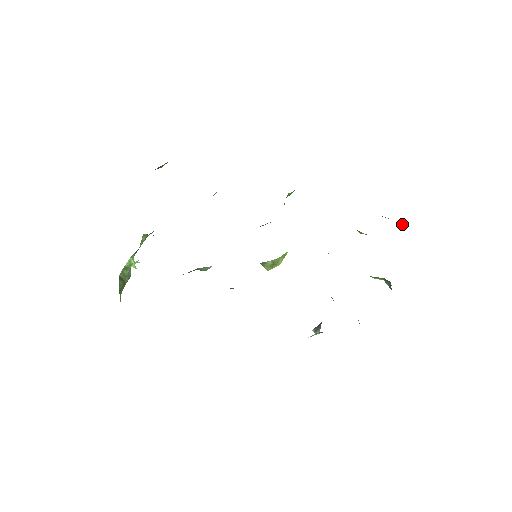
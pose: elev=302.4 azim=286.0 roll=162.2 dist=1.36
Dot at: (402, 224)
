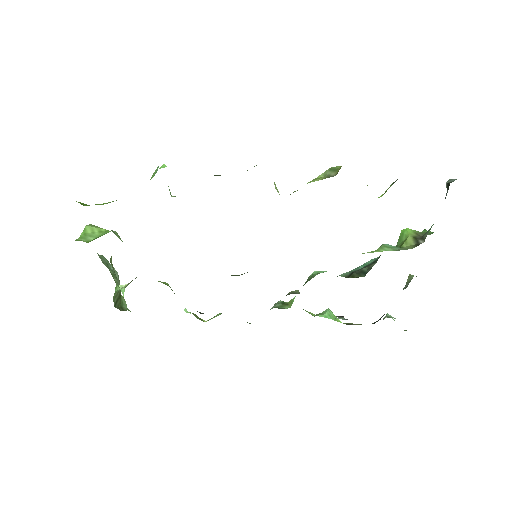
Dot at: (447, 190)
